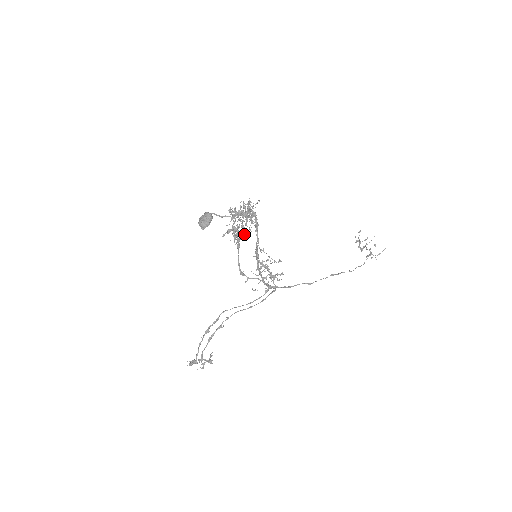
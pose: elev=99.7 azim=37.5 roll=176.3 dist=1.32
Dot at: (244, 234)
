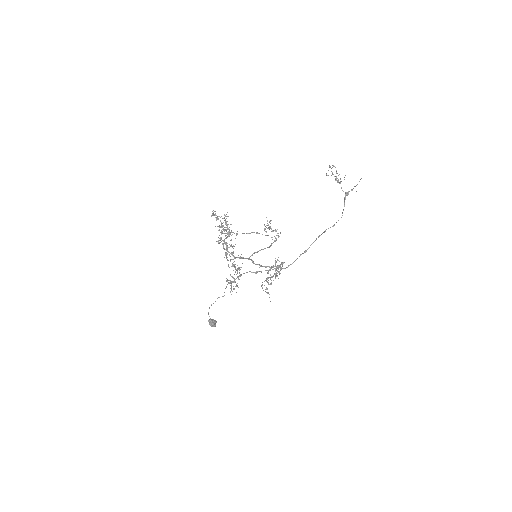
Dot at: (237, 285)
